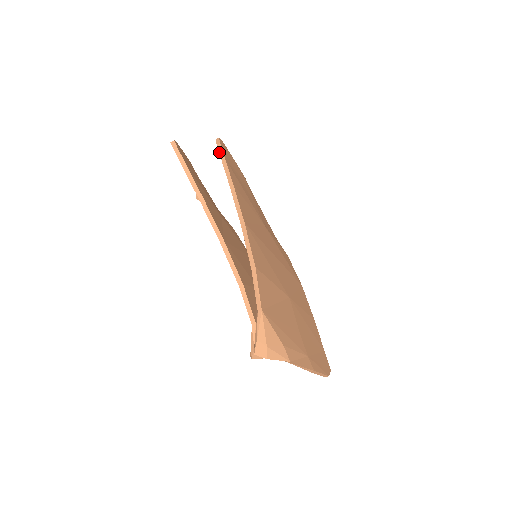
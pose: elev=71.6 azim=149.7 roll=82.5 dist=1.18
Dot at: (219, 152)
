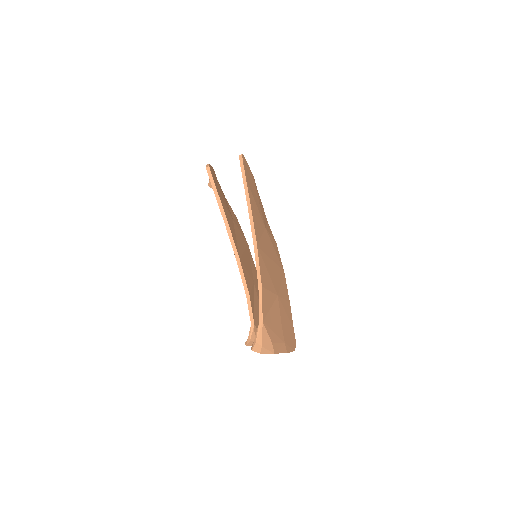
Dot at: (241, 171)
